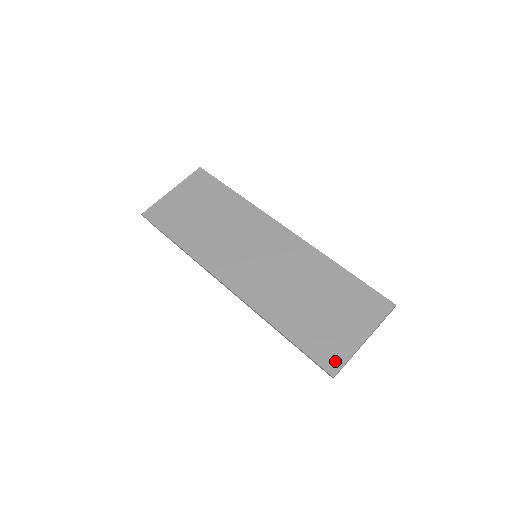
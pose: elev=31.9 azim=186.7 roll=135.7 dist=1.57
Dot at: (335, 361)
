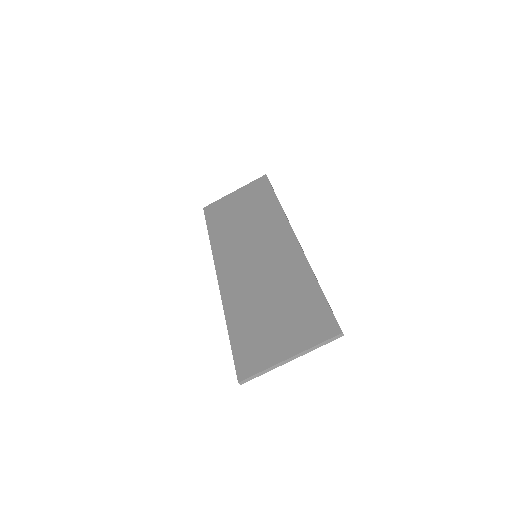
Dot at: (250, 368)
